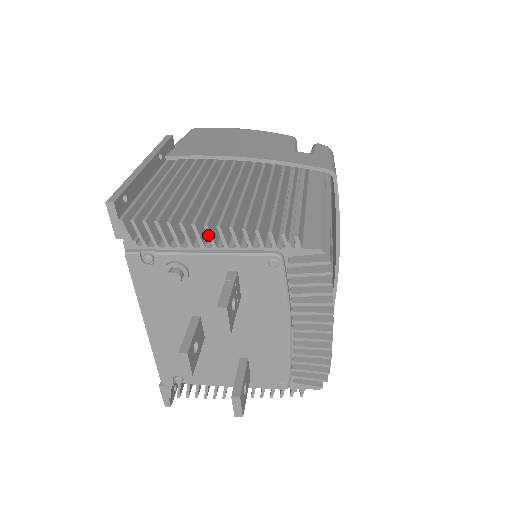
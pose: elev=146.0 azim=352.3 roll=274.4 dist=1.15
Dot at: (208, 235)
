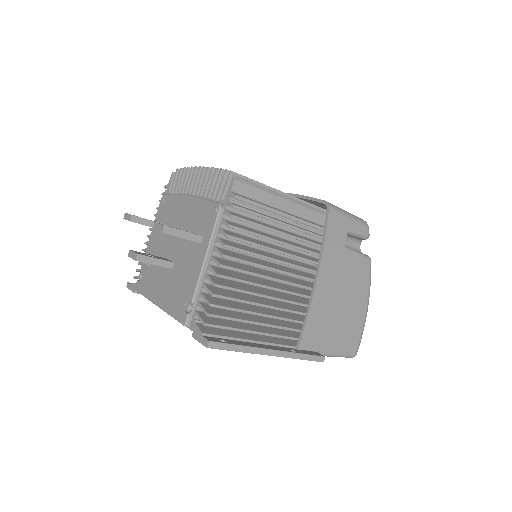
Dot at: (149, 236)
